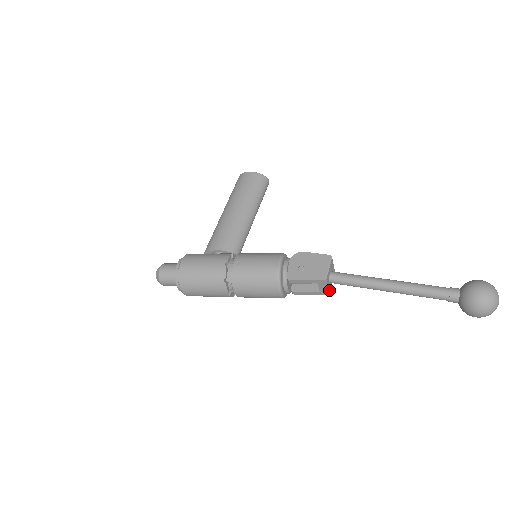
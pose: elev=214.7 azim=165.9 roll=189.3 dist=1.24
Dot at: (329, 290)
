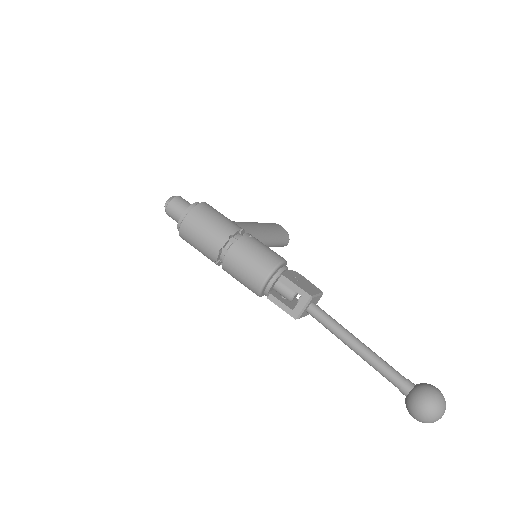
Dot at: (300, 316)
